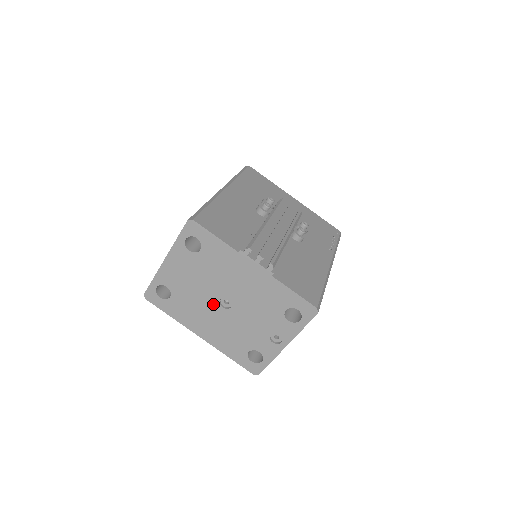
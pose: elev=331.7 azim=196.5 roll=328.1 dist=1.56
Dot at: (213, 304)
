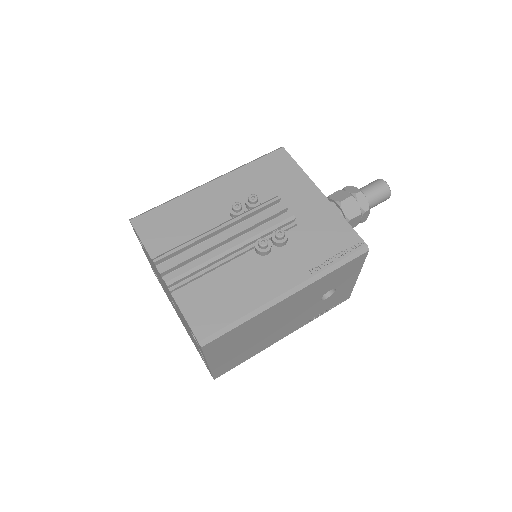
Dot at: occluded
